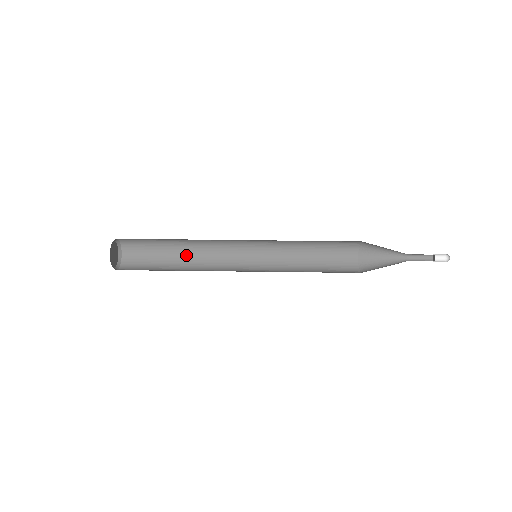
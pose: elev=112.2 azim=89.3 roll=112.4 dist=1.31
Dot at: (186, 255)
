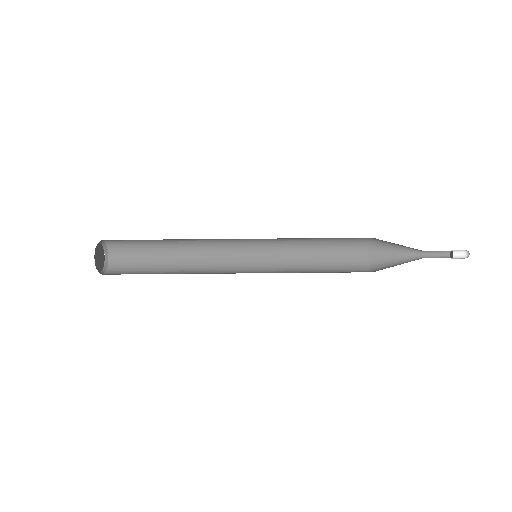
Dot at: (178, 246)
